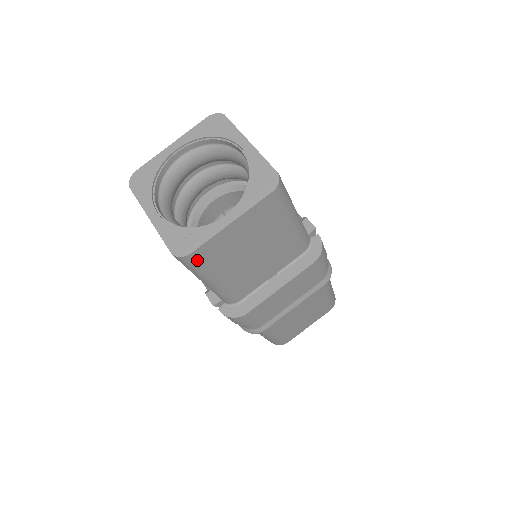
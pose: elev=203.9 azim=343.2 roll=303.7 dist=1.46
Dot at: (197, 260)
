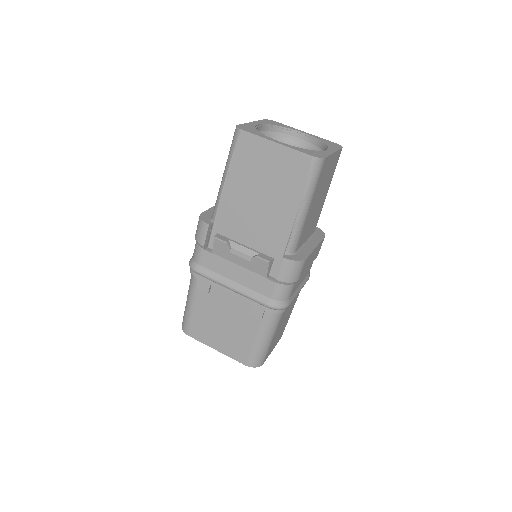
Dot at: (321, 169)
